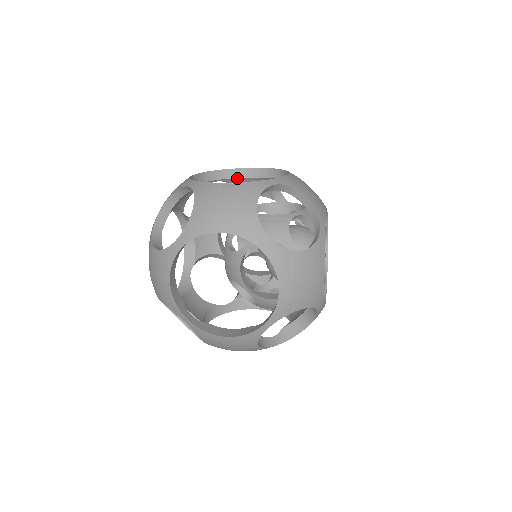
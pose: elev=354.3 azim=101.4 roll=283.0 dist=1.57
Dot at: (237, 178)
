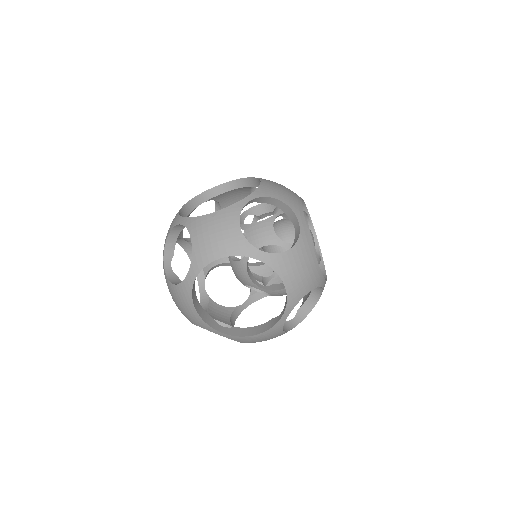
Dot at: (253, 267)
